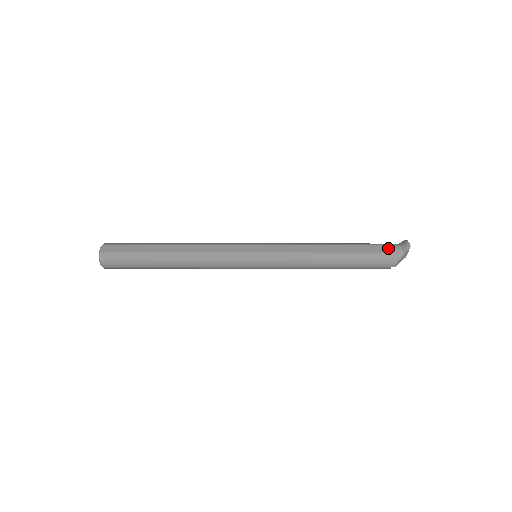
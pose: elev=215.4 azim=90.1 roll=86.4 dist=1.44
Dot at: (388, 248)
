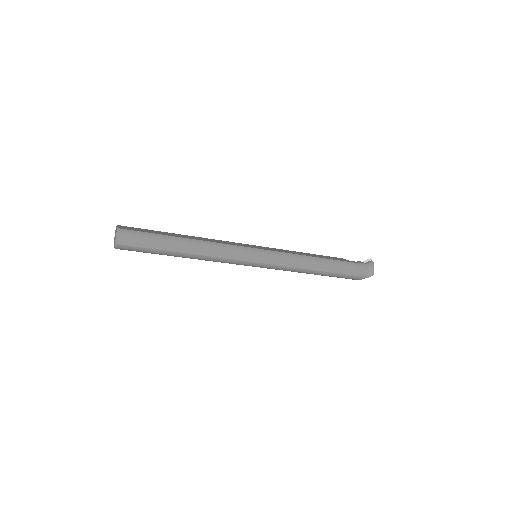
Dot at: (358, 272)
